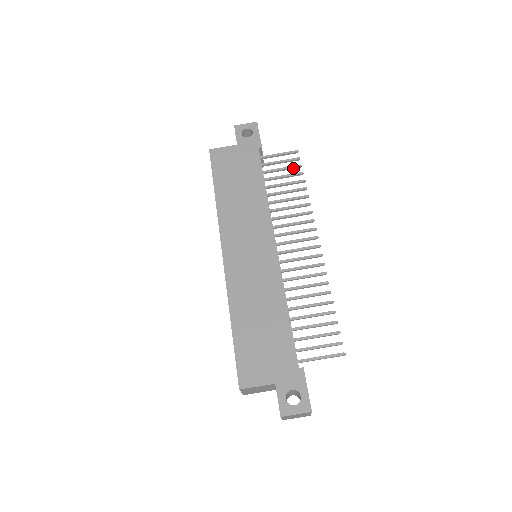
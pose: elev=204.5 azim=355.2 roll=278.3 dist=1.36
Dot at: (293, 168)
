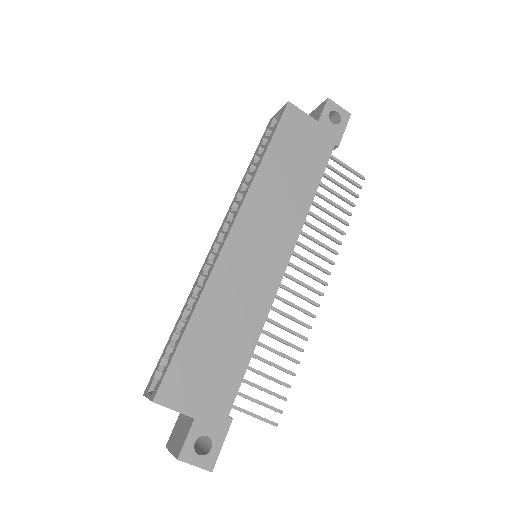
Dot at: (349, 192)
